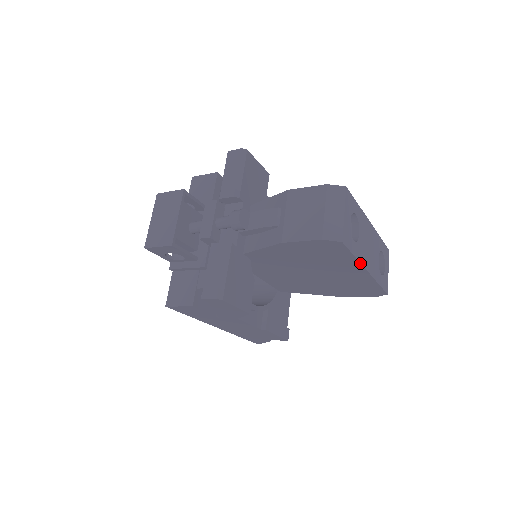
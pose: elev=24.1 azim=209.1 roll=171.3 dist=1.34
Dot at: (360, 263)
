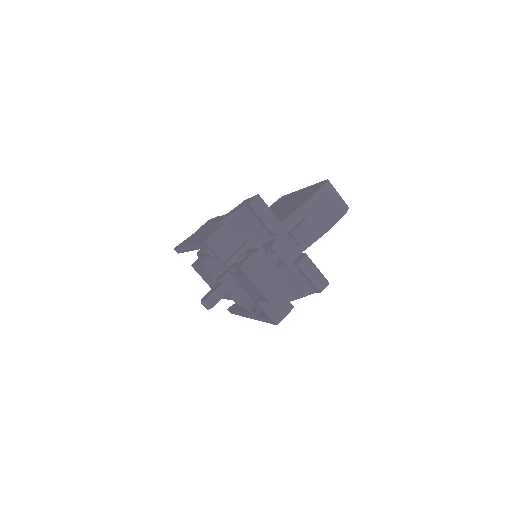
Dot at: occluded
